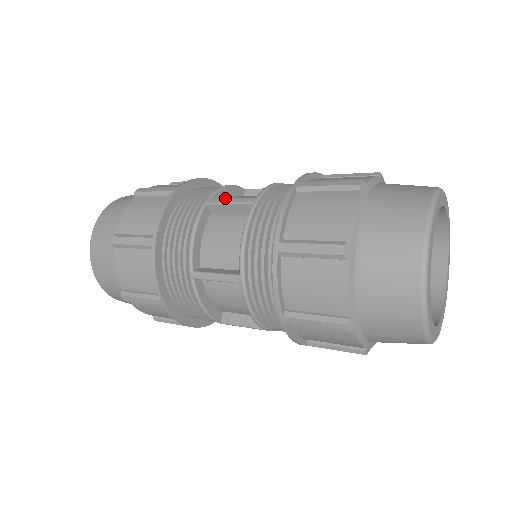
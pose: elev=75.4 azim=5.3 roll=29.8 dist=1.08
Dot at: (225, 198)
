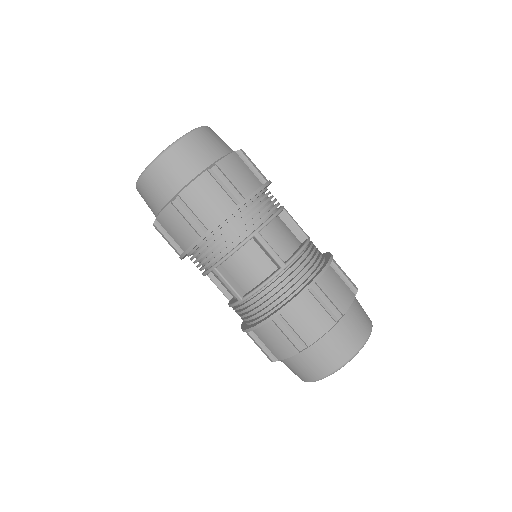
Dot at: (268, 244)
